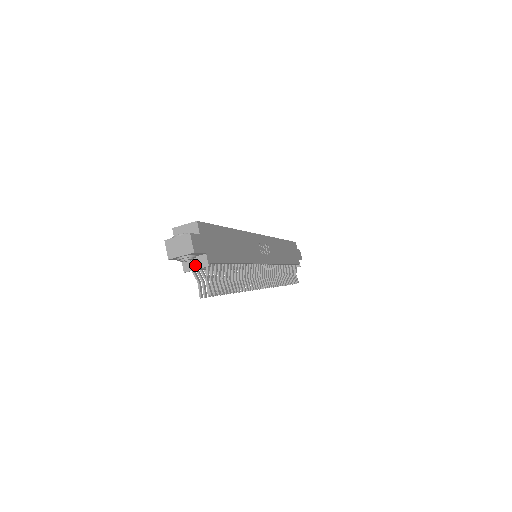
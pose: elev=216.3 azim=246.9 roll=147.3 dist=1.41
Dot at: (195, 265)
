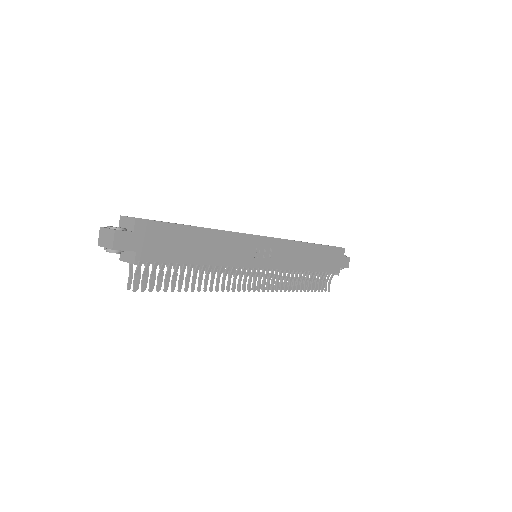
Dot at: (127, 258)
